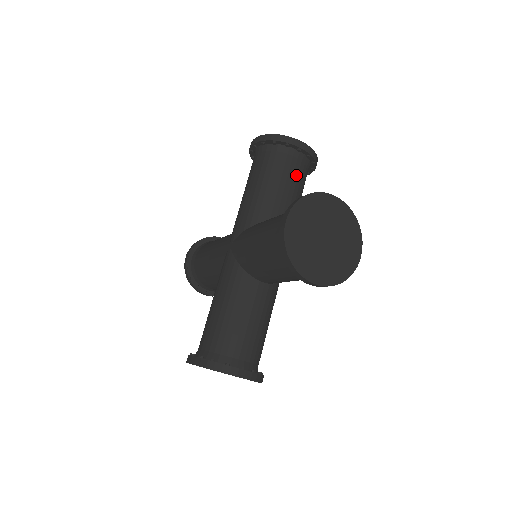
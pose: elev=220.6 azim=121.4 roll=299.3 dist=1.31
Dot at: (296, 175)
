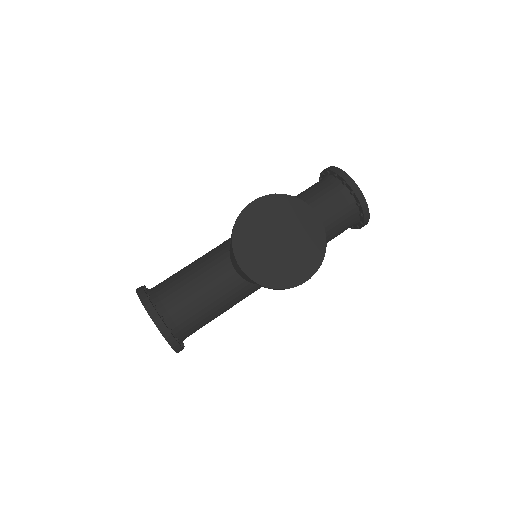
Dot at: occluded
